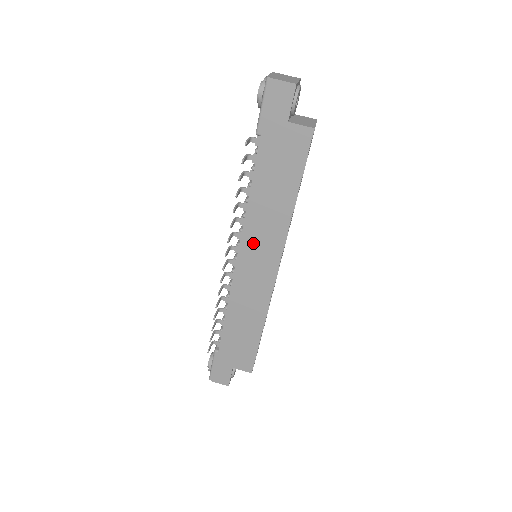
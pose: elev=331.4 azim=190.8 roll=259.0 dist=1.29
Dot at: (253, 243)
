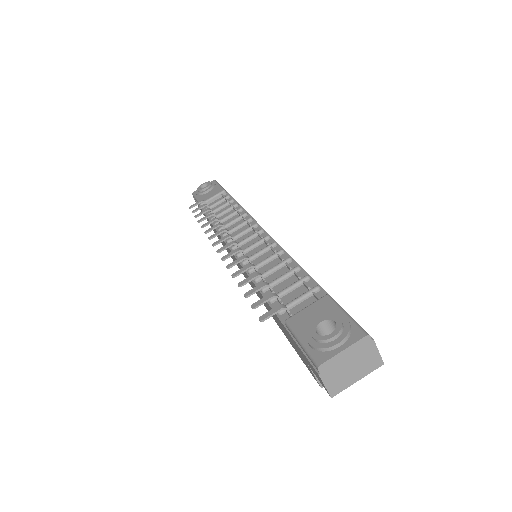
Dot at: (245, 273)
